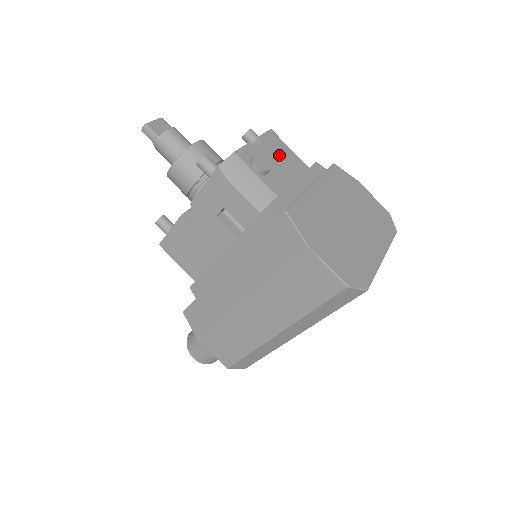
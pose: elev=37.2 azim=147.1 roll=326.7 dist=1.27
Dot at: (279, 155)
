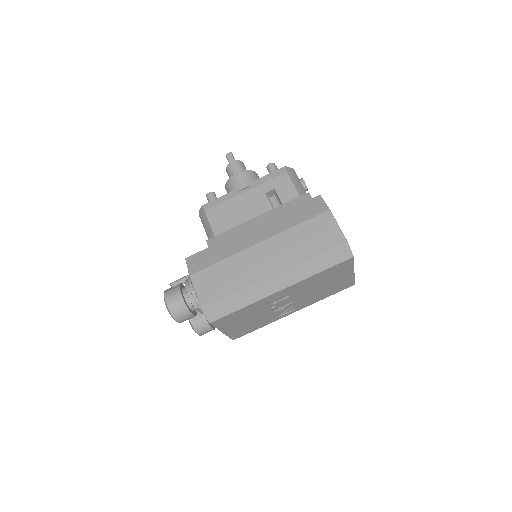
Dot at: occluded
